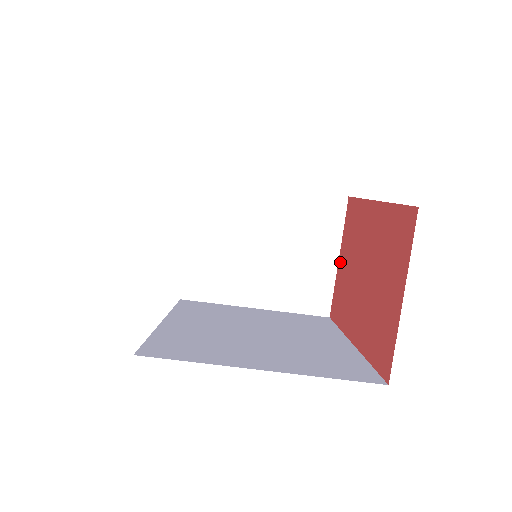
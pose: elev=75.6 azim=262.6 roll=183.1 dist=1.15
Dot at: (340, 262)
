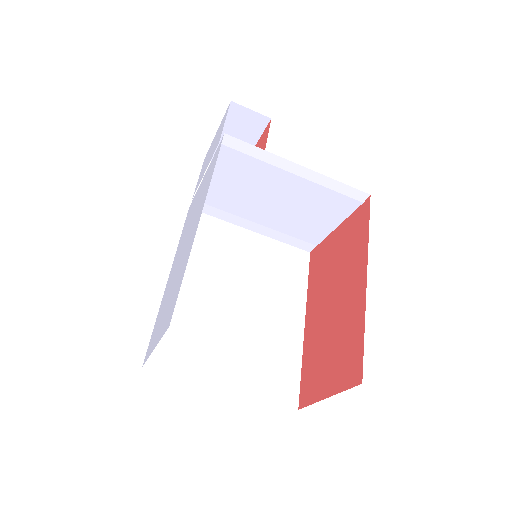
Dot at: (335, 235)
